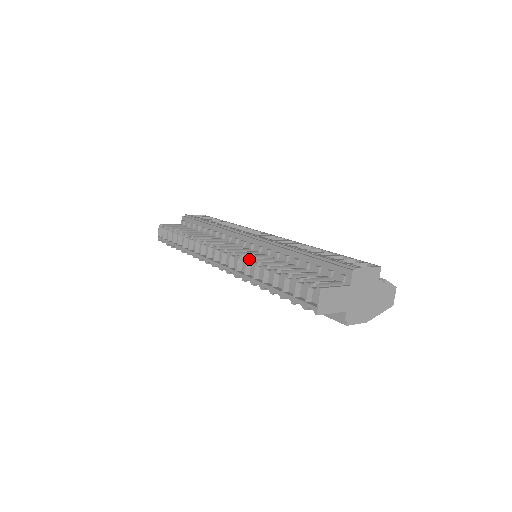
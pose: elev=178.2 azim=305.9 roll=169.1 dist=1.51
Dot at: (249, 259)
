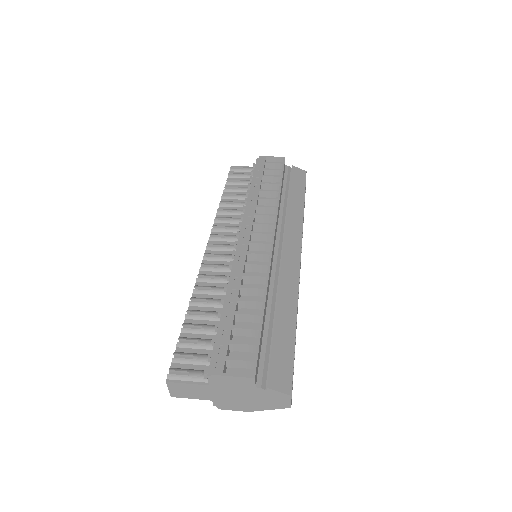
Dot at: (194, 287)
